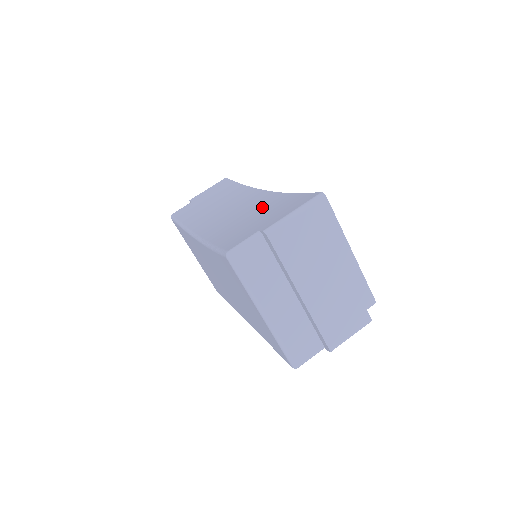
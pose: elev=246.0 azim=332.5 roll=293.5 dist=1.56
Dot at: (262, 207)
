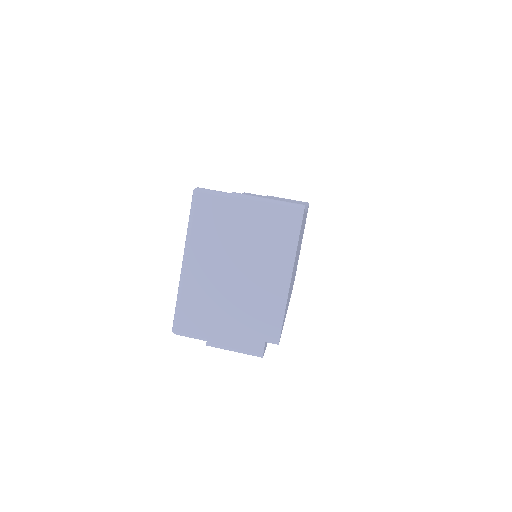
Dot at: occluded
